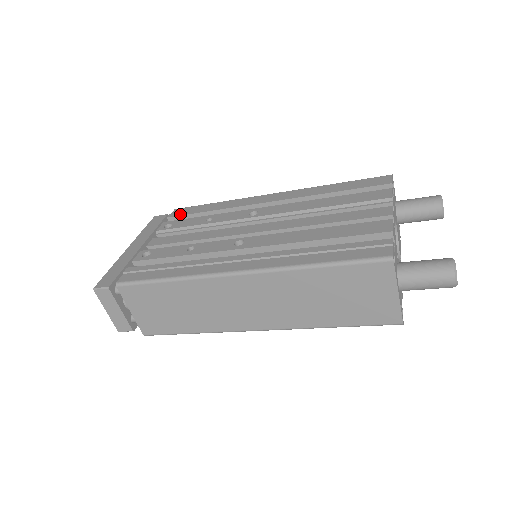
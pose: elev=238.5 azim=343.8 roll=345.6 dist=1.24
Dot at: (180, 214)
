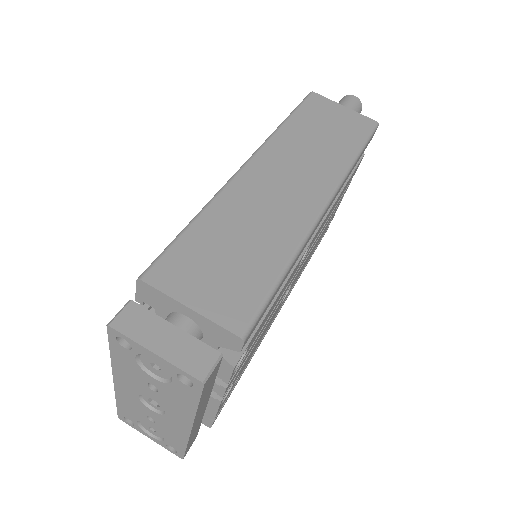
Dot at: occluded
